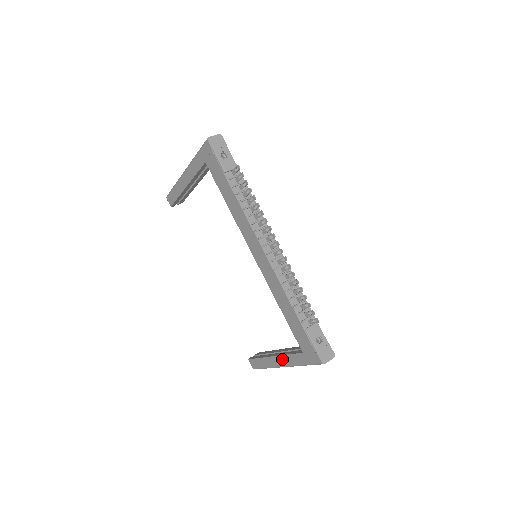
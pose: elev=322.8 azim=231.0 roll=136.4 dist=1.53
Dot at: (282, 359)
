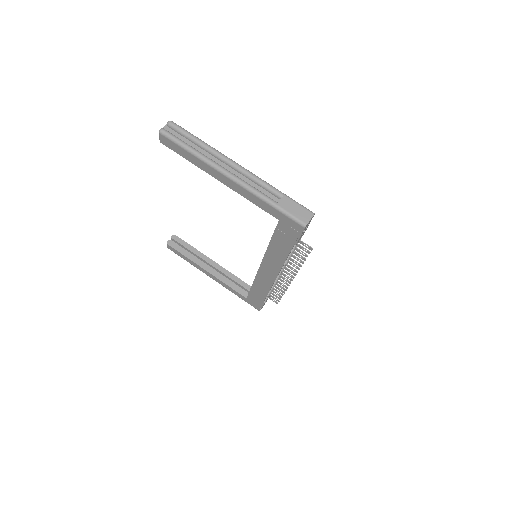
Dot at: (217, 280)
